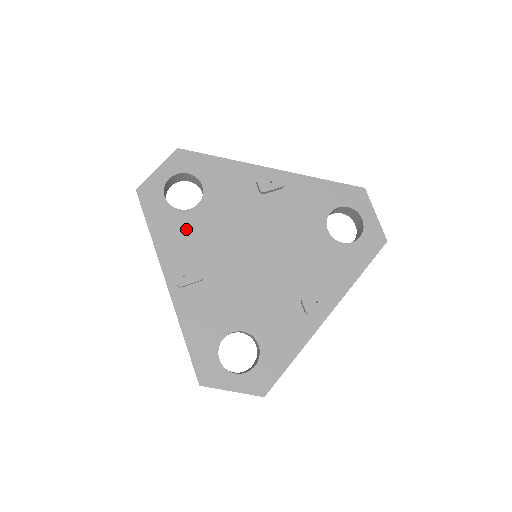
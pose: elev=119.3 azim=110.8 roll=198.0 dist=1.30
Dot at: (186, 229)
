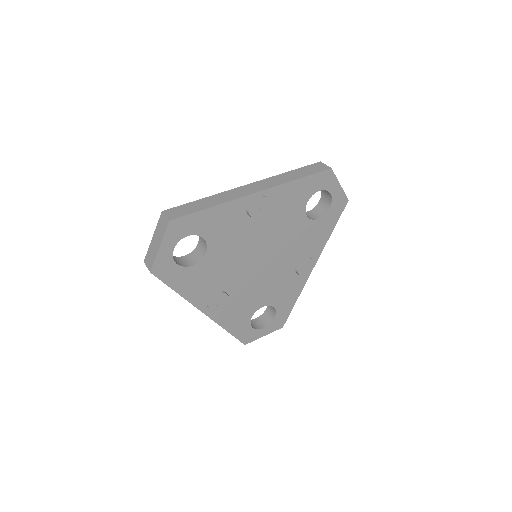
Dot at: (203, 275)
